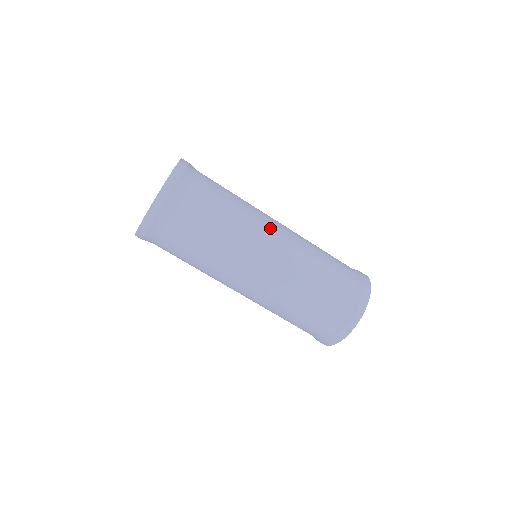
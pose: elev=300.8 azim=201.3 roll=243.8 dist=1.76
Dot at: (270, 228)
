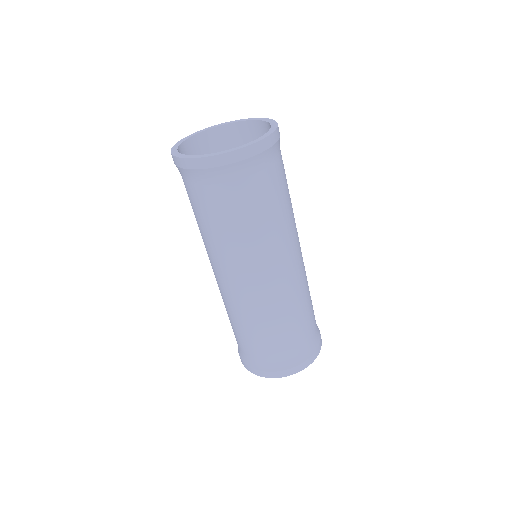
Dot at: (270, 268)
